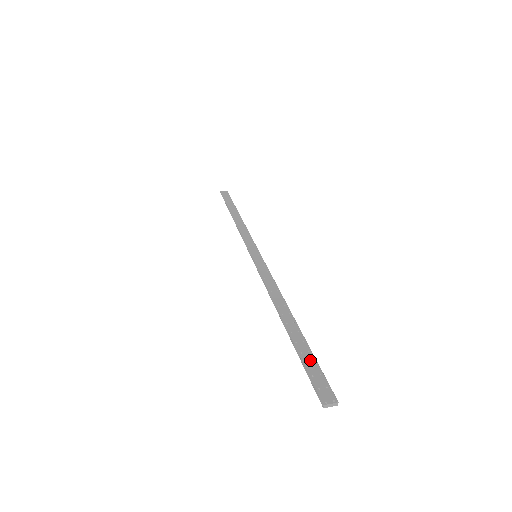
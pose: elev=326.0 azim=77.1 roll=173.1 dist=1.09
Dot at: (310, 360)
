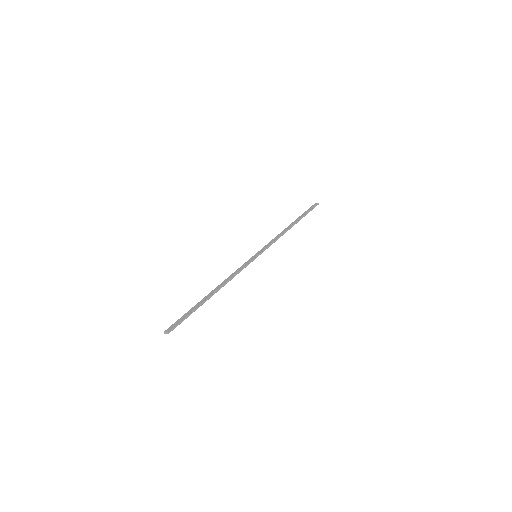
Dot at: (187, 314)
